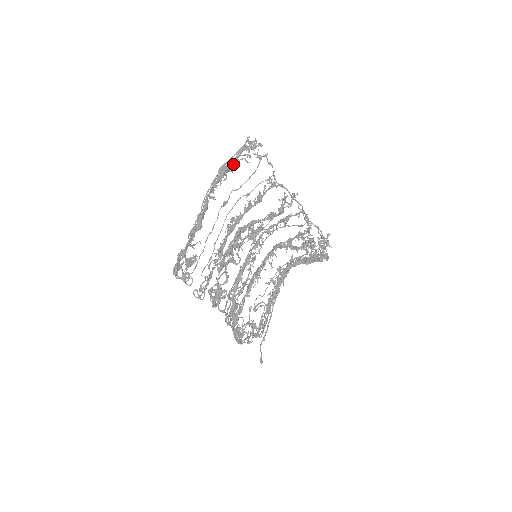
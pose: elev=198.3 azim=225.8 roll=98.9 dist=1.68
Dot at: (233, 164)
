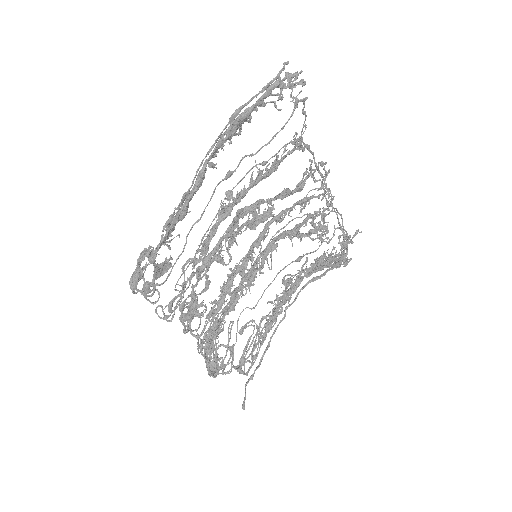
Dot at: (256, 110)
